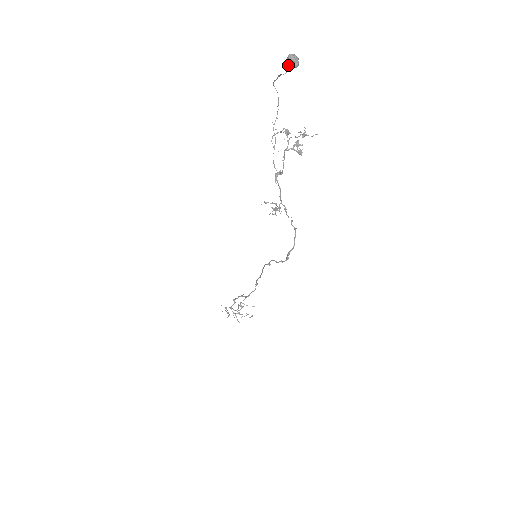
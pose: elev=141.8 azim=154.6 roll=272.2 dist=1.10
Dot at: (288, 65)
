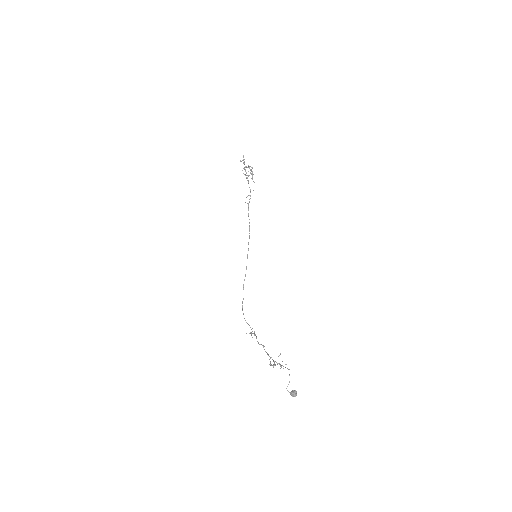
Dot at: (290, 393)
